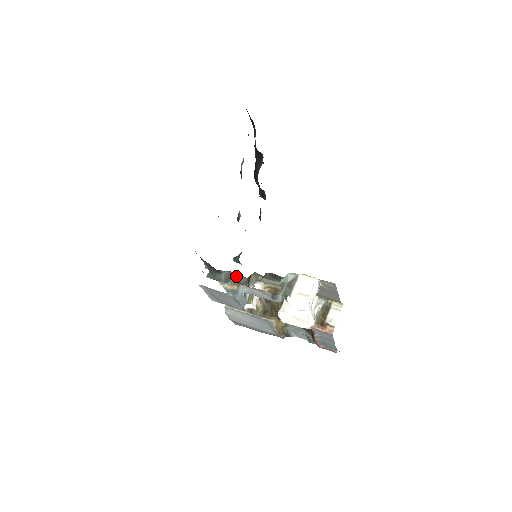
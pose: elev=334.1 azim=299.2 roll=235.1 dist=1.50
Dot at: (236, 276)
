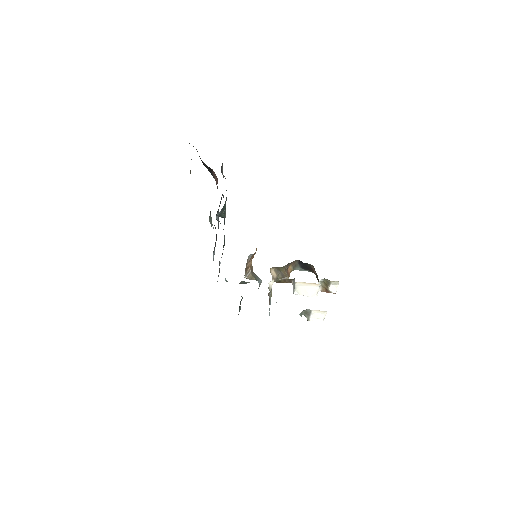
Dot at: occluded
